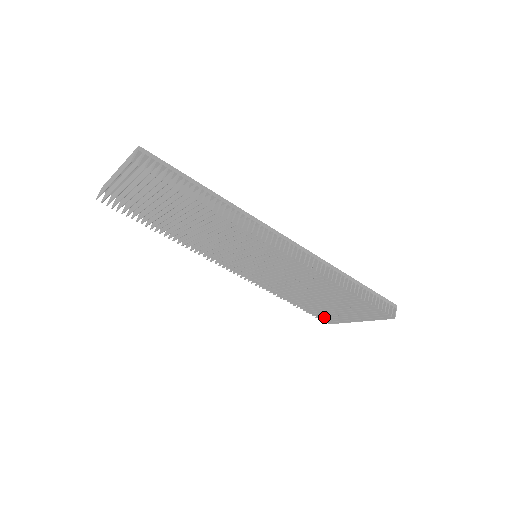
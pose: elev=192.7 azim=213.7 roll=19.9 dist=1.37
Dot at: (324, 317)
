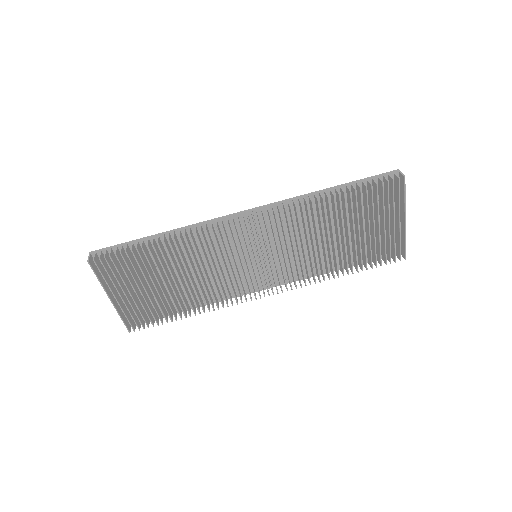
Dot at: (389, 256)
